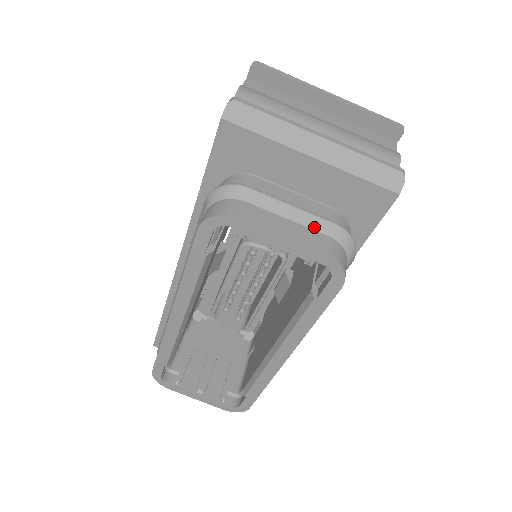
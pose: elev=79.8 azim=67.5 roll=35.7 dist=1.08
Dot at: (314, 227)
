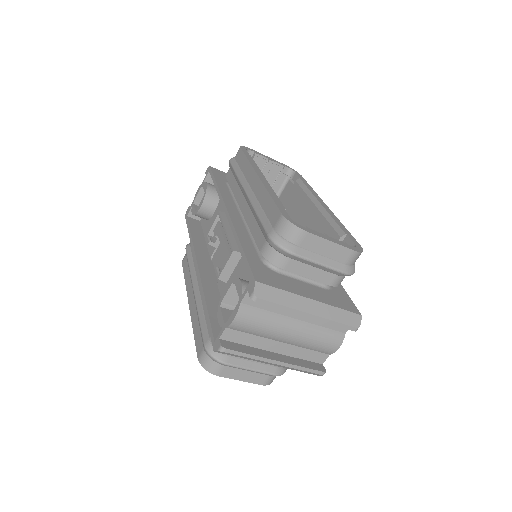
Dot at: (261, 374)
